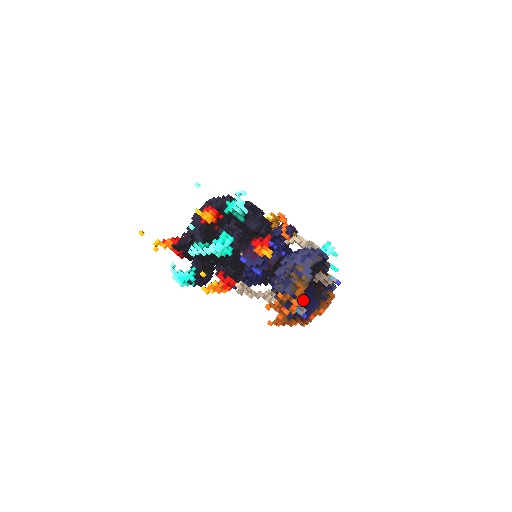
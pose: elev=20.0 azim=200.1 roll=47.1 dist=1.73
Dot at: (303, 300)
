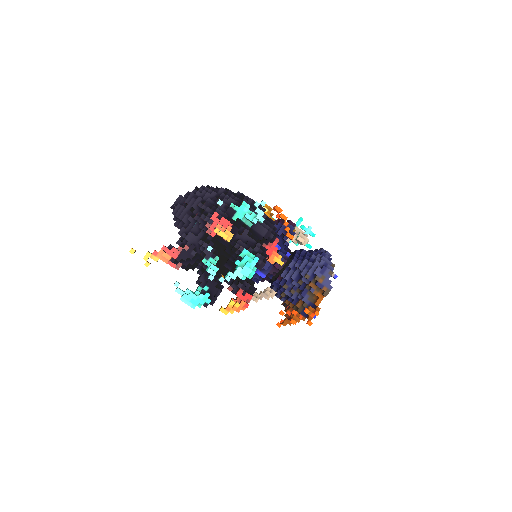
Dot at: occluded
